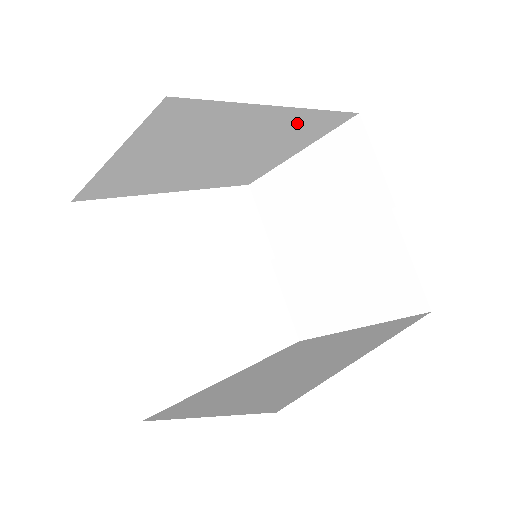
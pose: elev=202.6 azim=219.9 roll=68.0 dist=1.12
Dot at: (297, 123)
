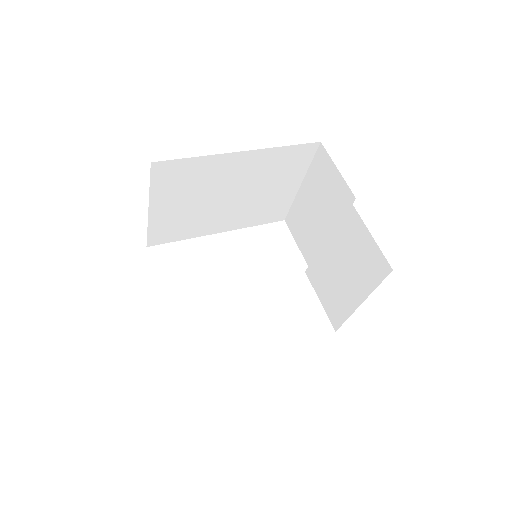
Dot at: (269, 161)
